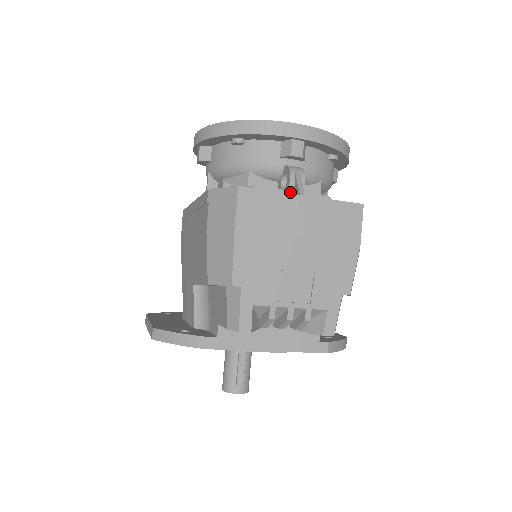
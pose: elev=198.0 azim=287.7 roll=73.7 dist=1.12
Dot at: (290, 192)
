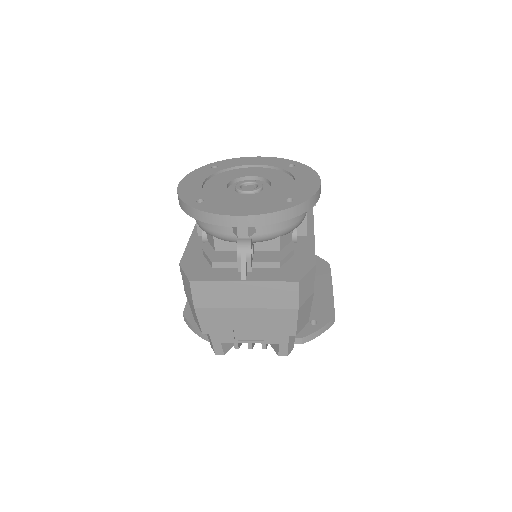
Dot at: (239, 268)
